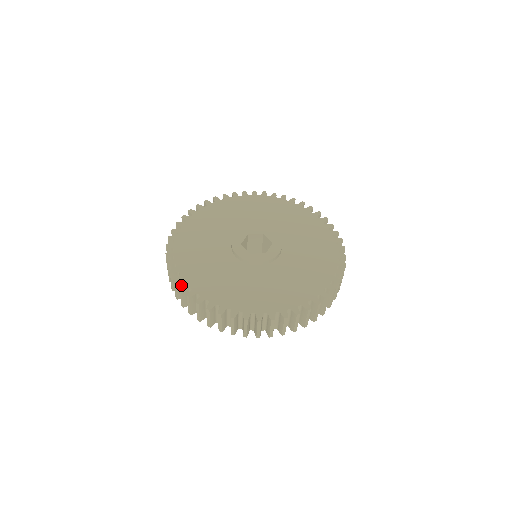
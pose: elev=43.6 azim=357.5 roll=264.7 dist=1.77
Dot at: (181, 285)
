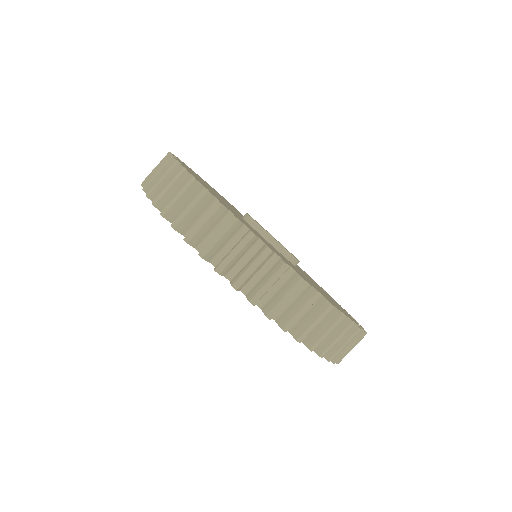
Dot at: (195, 178)
